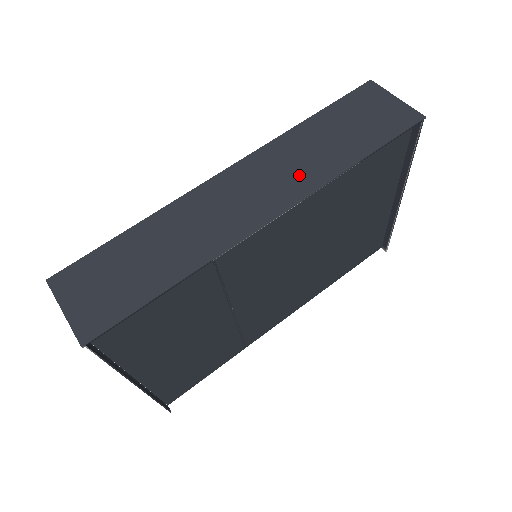
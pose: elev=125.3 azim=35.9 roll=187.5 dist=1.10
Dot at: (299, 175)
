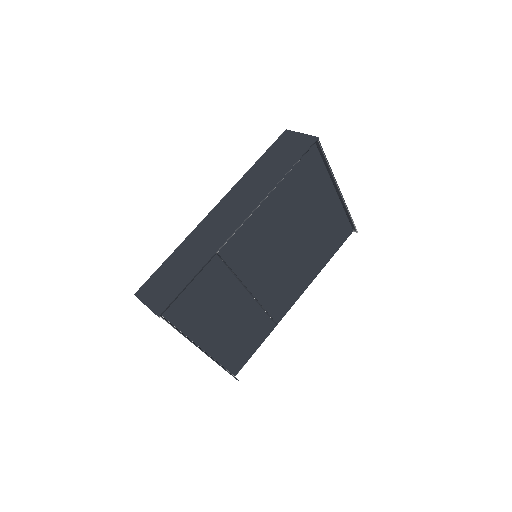
Dot at: (254, 195)
